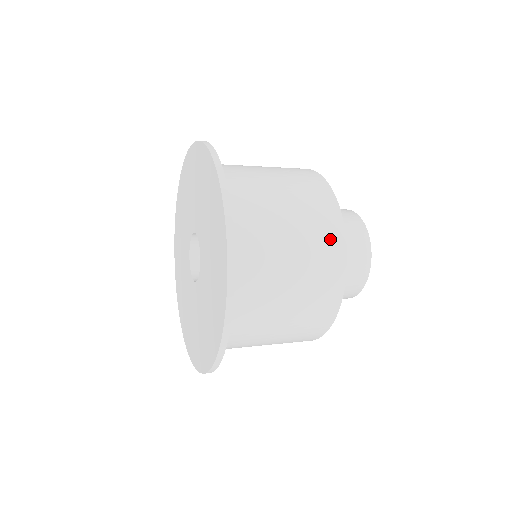
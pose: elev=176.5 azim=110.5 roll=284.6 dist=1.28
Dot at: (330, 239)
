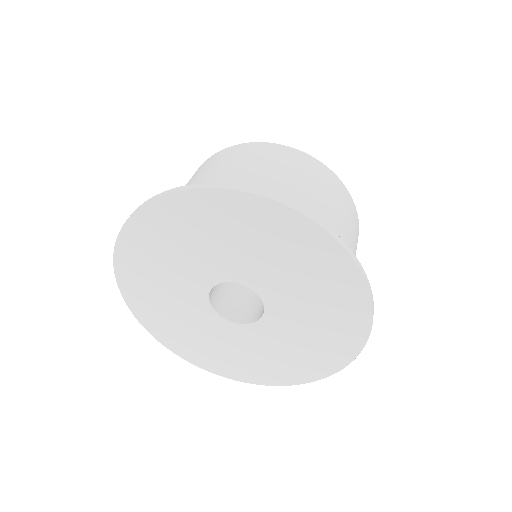
Dot at: occluded
